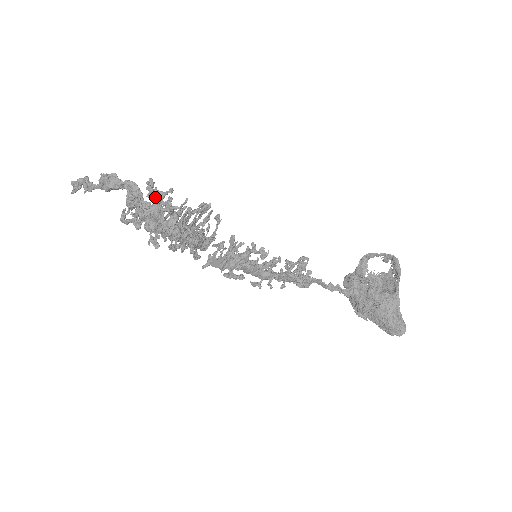
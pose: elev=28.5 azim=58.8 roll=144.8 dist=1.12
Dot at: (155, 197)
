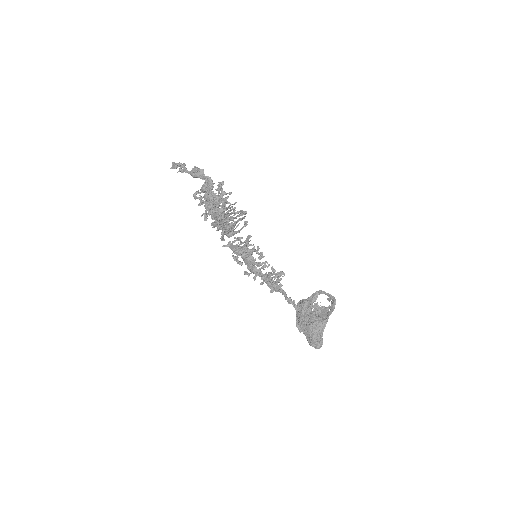
Dot at: occluded
